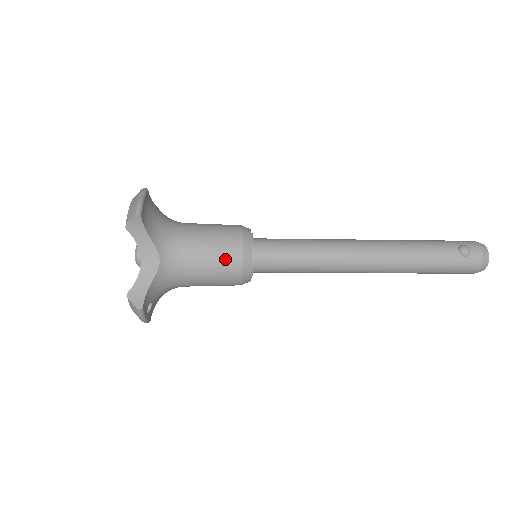
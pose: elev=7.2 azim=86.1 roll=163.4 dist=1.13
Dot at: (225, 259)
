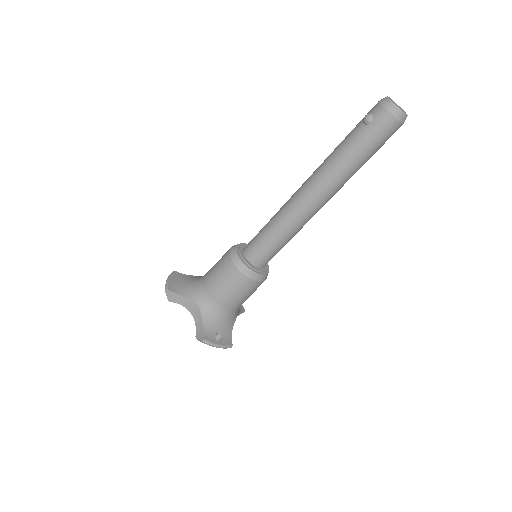
Dot at: (228, 275)
